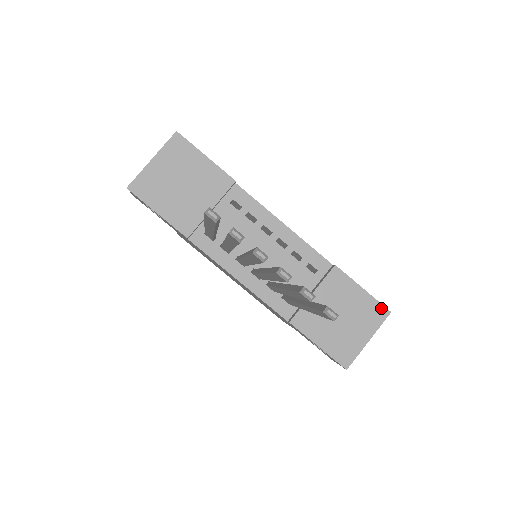
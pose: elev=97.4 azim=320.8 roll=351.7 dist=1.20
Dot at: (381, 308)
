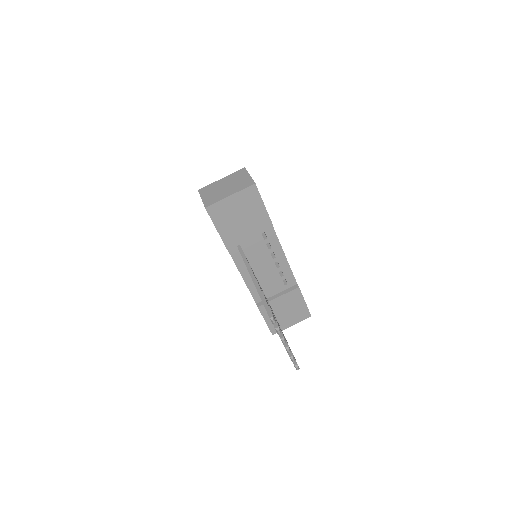
Dot at: (308, 313)
